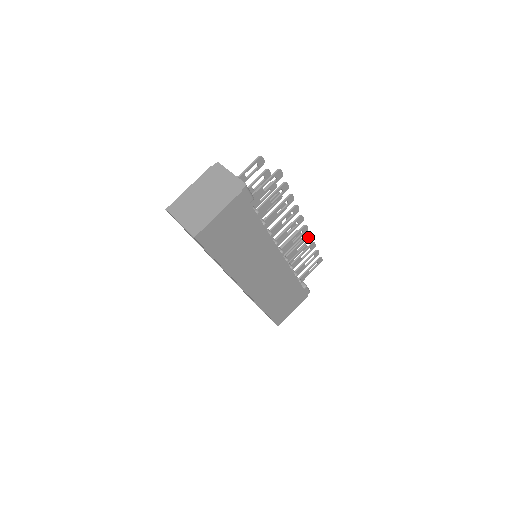
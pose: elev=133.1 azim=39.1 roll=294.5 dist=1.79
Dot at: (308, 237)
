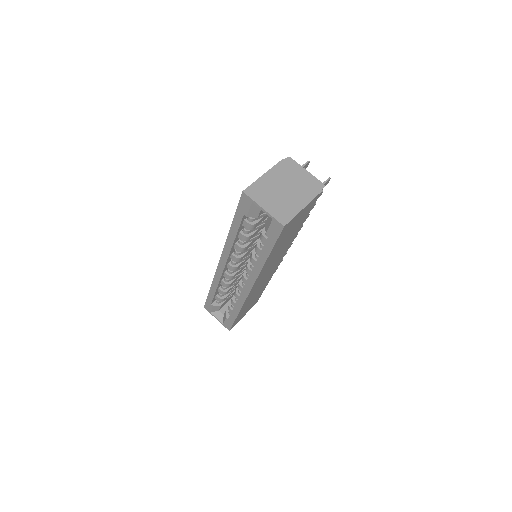
Dot at: occluded
